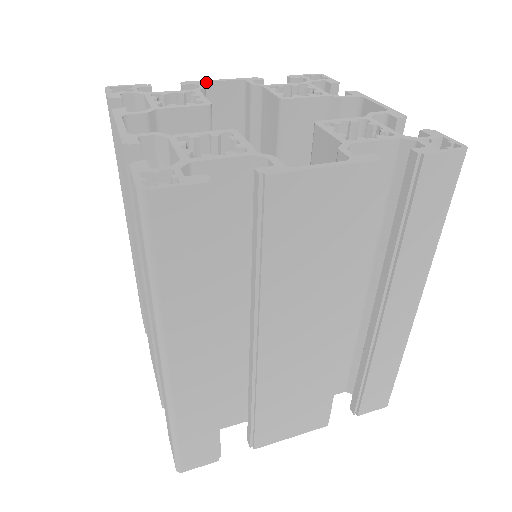
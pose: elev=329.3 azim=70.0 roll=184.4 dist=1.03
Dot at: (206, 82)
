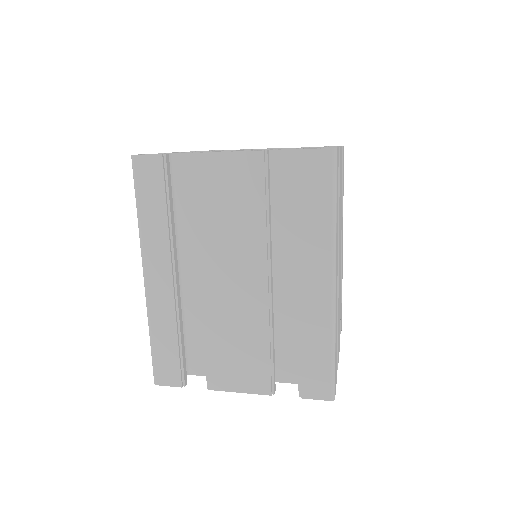
Dot at: occluded
